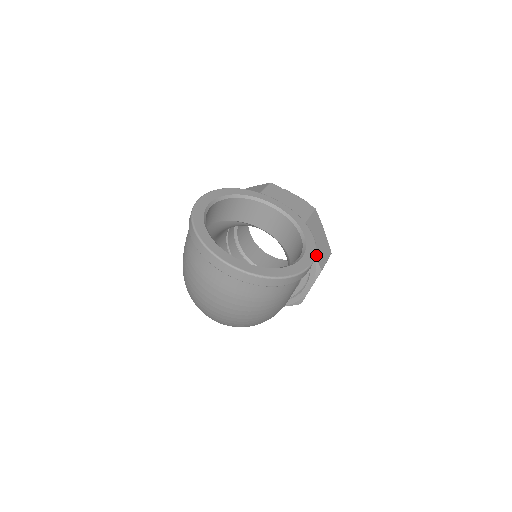
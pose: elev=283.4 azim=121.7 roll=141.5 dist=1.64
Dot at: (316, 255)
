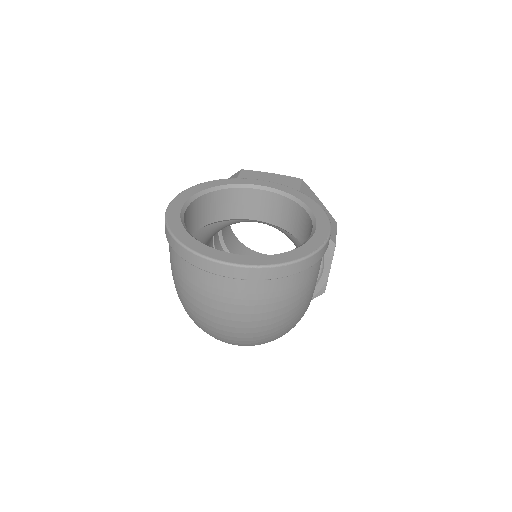
Dot at: occluded
